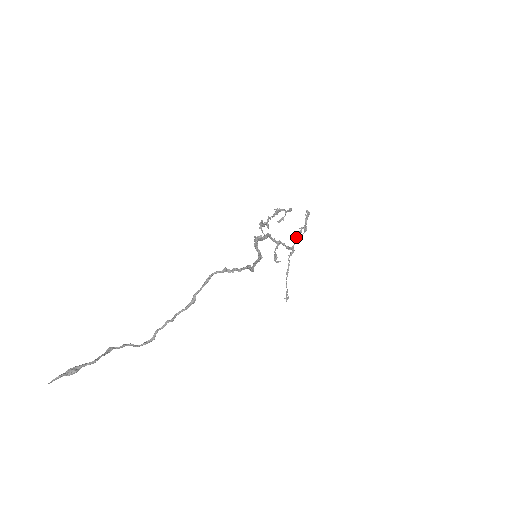
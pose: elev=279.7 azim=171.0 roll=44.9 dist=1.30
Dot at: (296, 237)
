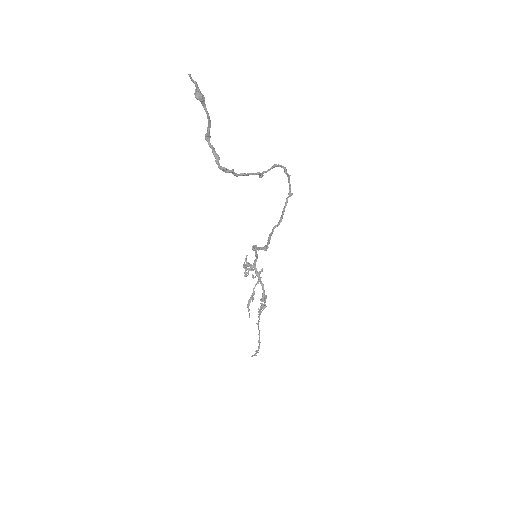
Dot at: occluded
